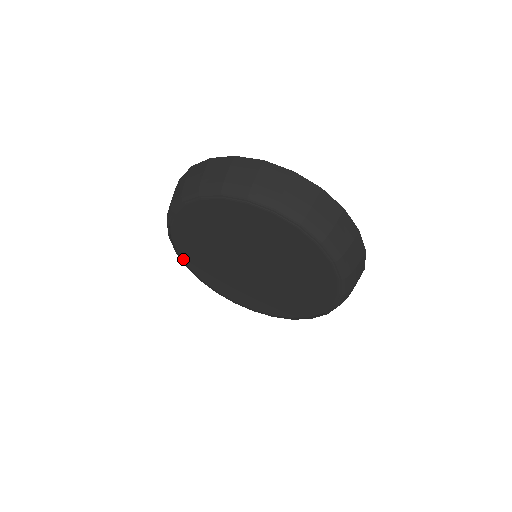
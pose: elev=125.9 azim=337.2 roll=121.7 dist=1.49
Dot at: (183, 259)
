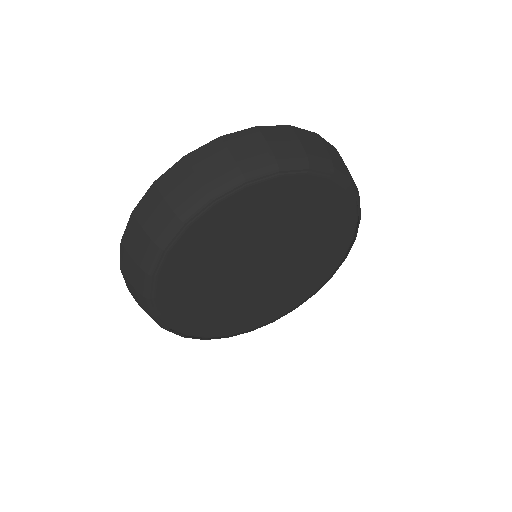
Dot at: (165, 320)
